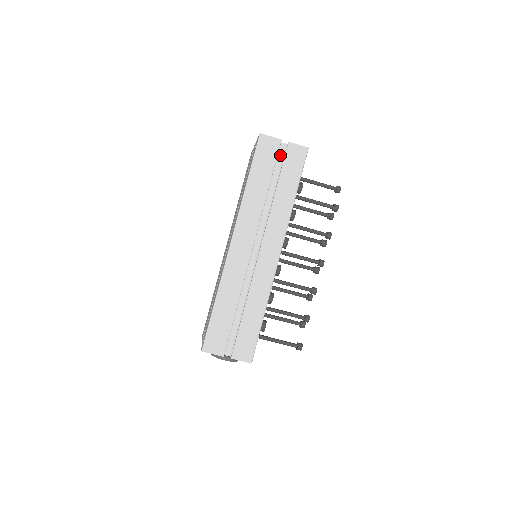
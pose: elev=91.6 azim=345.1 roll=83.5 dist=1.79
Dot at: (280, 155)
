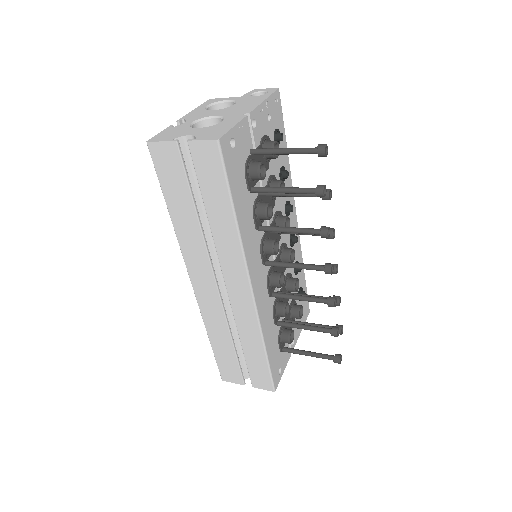
Dot at: occluded
